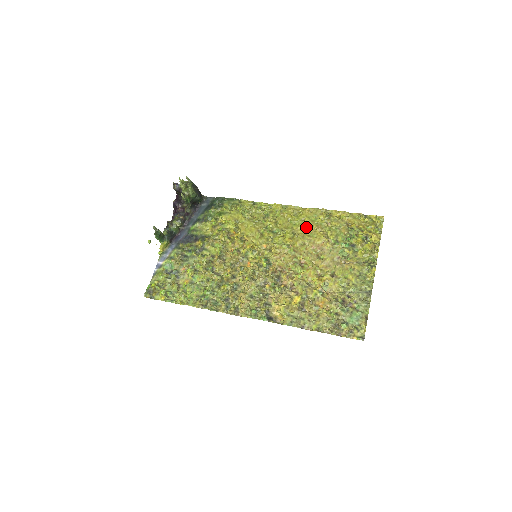
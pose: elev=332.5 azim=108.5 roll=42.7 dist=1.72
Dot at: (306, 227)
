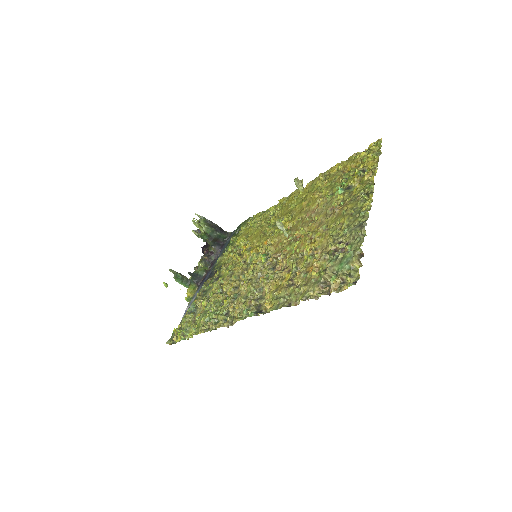
Dot at: (303, 201)
